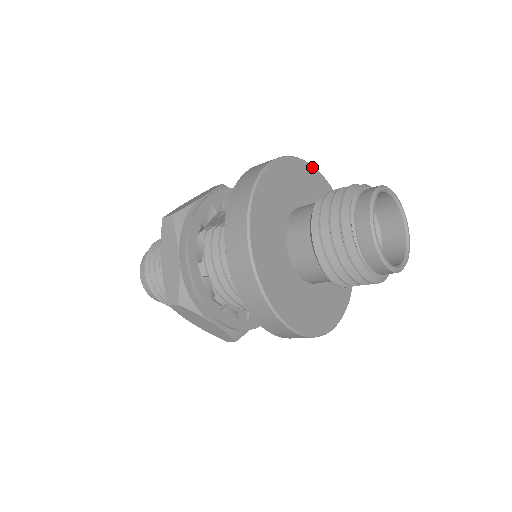
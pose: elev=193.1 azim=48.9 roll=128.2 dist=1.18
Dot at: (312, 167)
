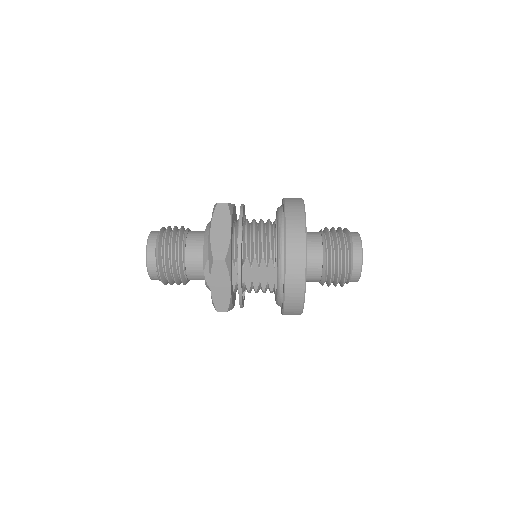
Dot at: occluded
